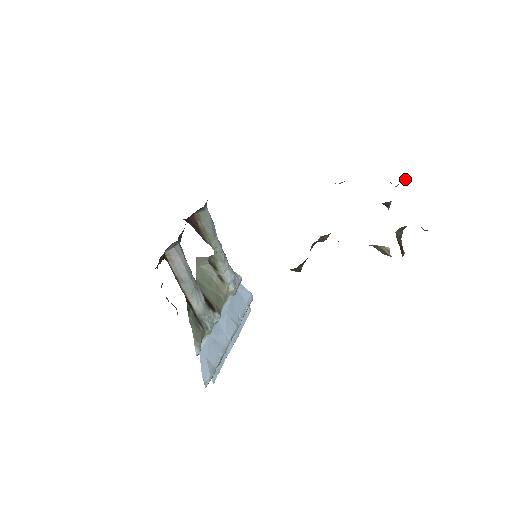
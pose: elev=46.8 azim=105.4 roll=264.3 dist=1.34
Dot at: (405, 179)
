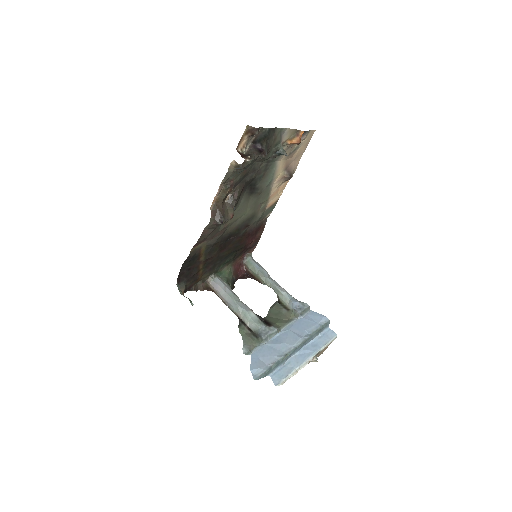
Dot at: (298, 134)
